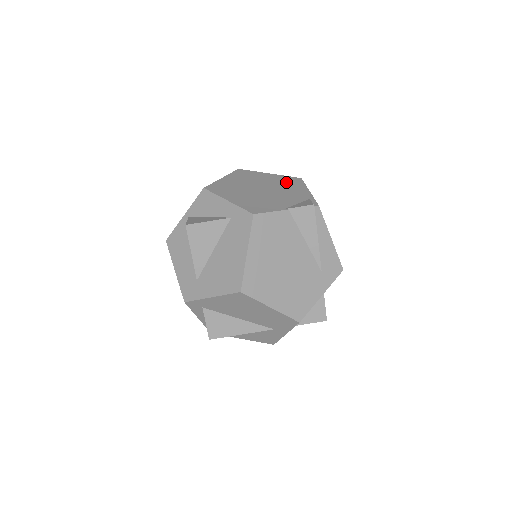
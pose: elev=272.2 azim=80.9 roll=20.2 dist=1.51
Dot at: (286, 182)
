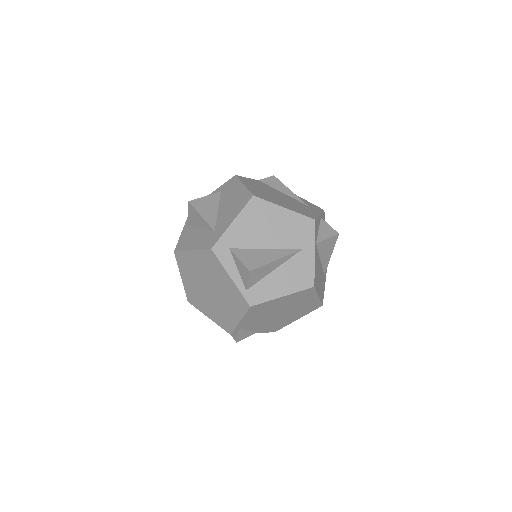
Dot at: occluded
